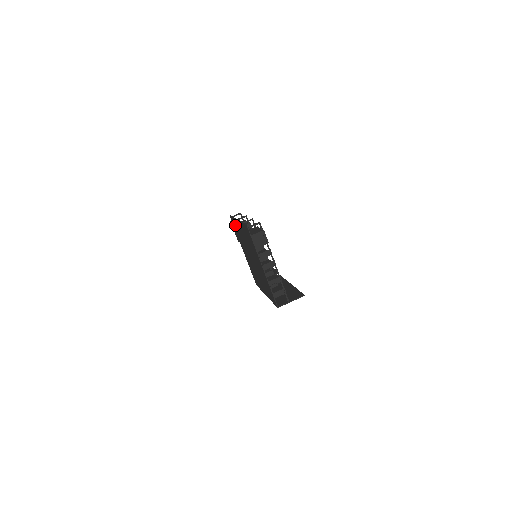
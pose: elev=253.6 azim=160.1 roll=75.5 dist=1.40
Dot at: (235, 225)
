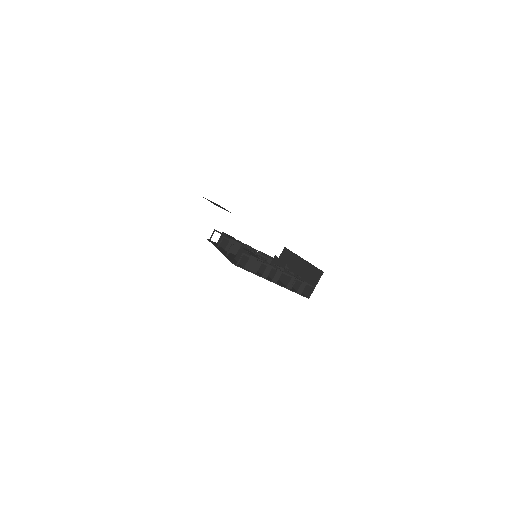
Dot at: occluded
